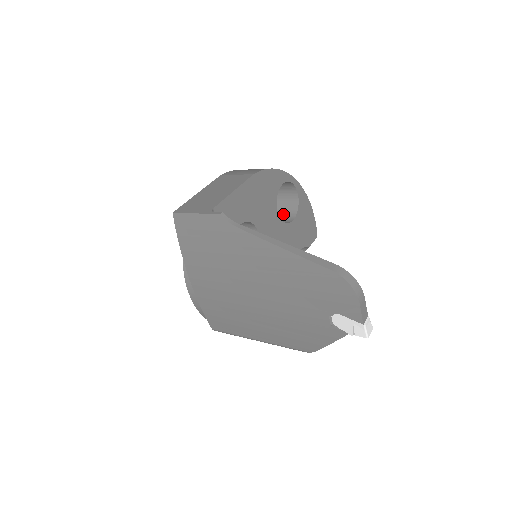
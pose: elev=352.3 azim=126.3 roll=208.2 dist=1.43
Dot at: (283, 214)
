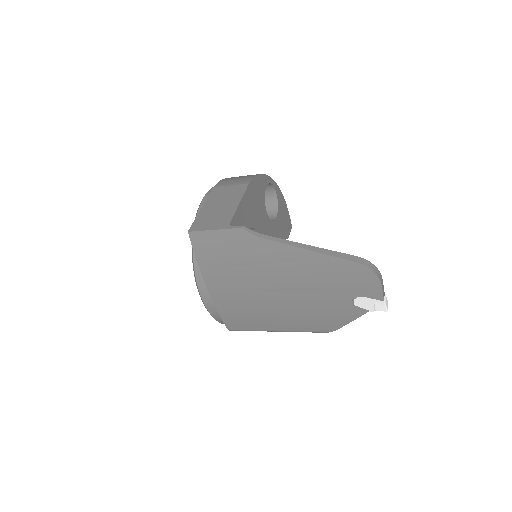
Dot at: occluded
